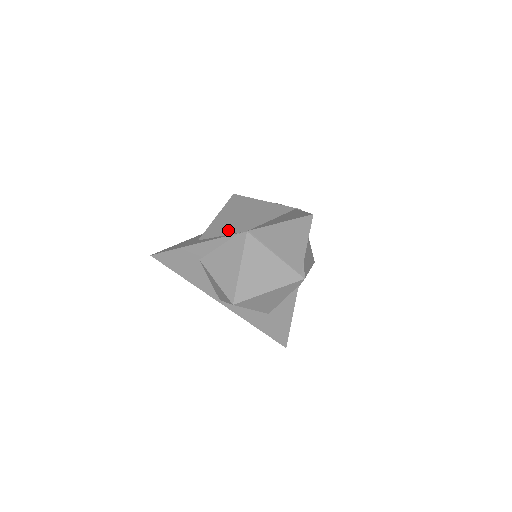
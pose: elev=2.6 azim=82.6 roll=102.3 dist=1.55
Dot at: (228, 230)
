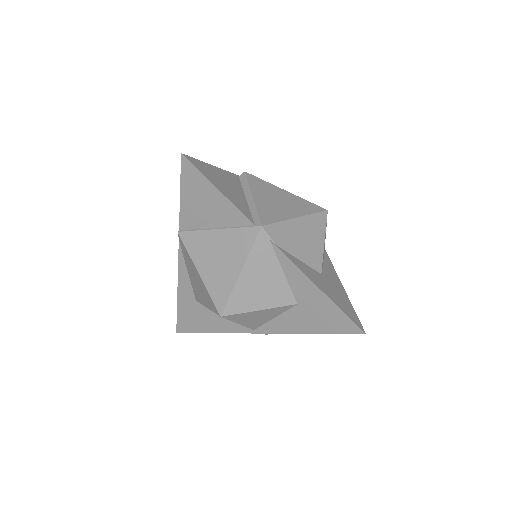
Dot at: occluded
